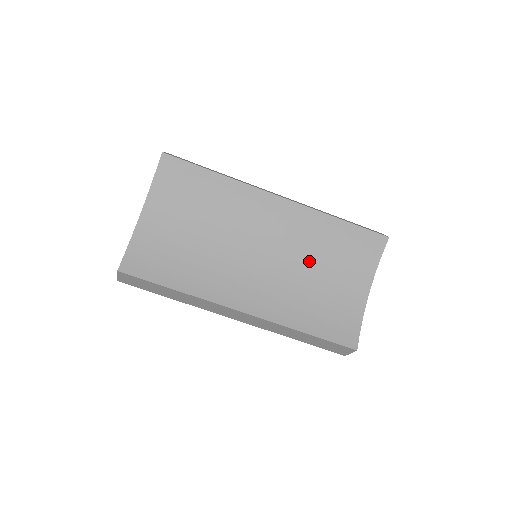
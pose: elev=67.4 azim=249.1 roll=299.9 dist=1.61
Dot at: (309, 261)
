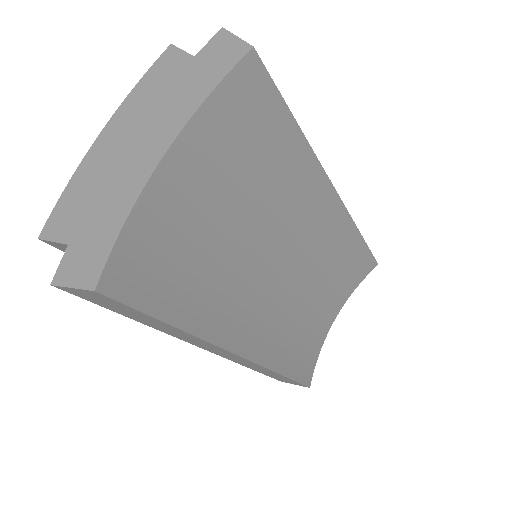
Dot at: (313, 281)
